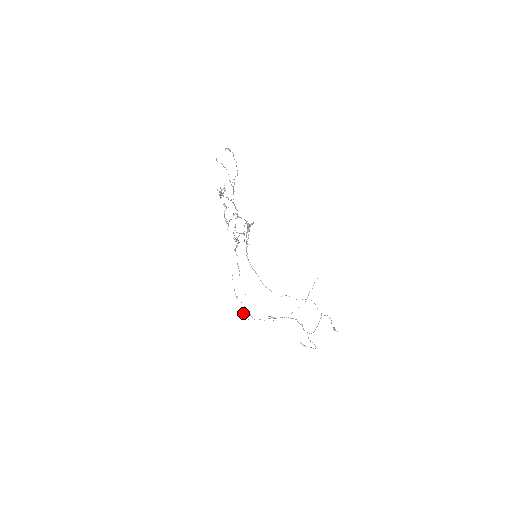
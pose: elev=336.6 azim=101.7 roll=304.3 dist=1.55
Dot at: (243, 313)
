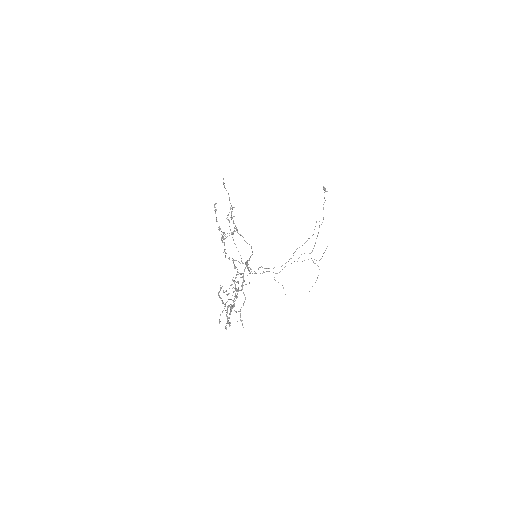
Dot at: (241, 261)
